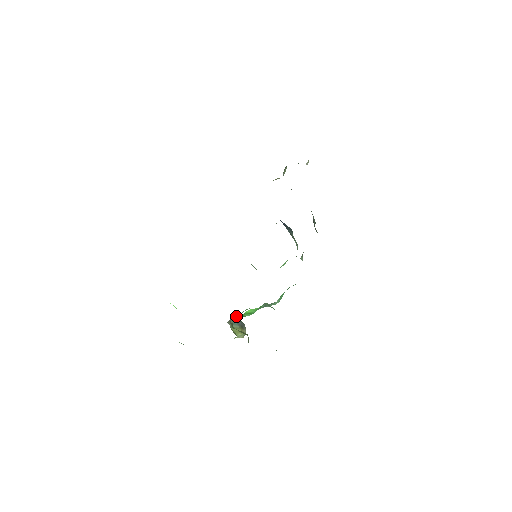
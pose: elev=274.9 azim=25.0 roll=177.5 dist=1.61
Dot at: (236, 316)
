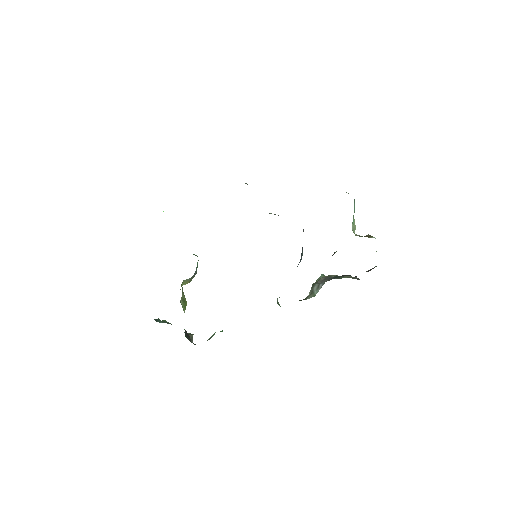
Dot at: occluded
